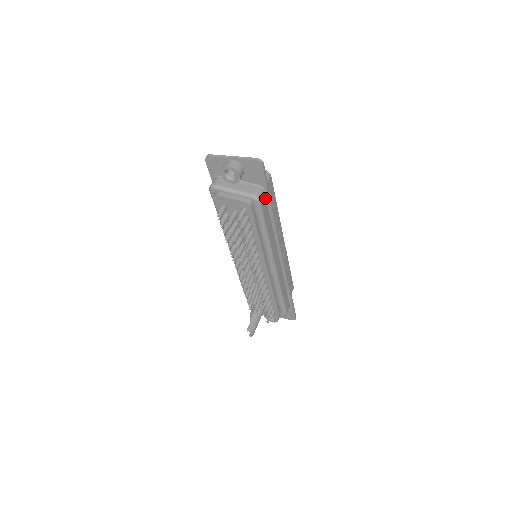
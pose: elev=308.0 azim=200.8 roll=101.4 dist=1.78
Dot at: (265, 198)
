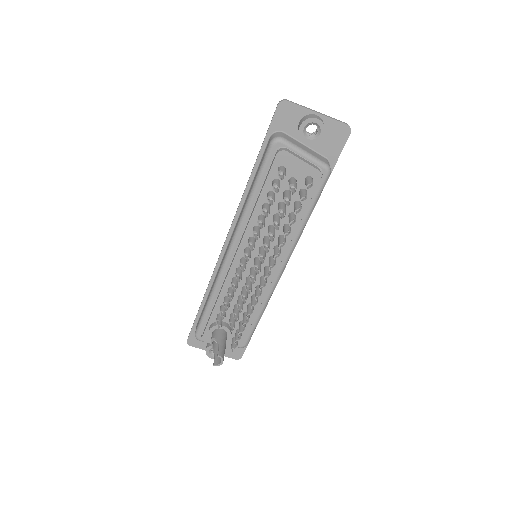
Dot at: occluded
